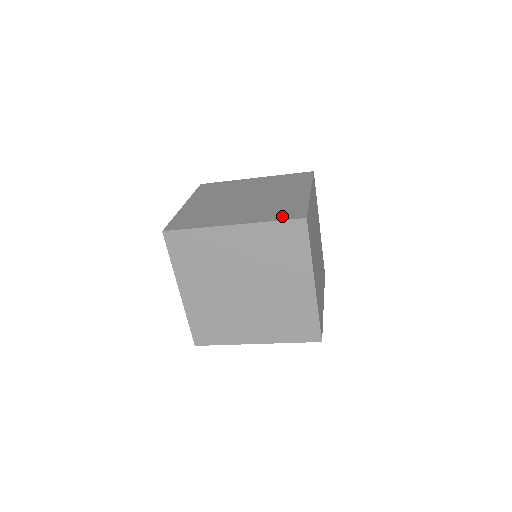
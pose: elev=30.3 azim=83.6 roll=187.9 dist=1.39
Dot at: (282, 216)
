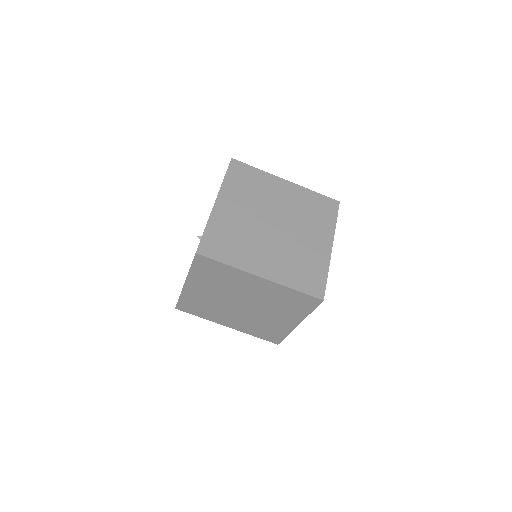
Dot at: (305, 285)
